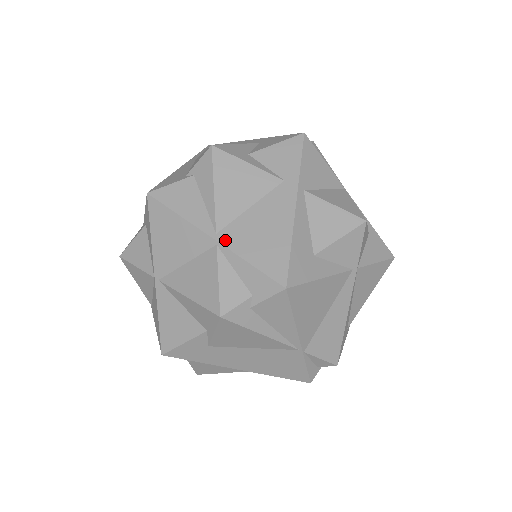
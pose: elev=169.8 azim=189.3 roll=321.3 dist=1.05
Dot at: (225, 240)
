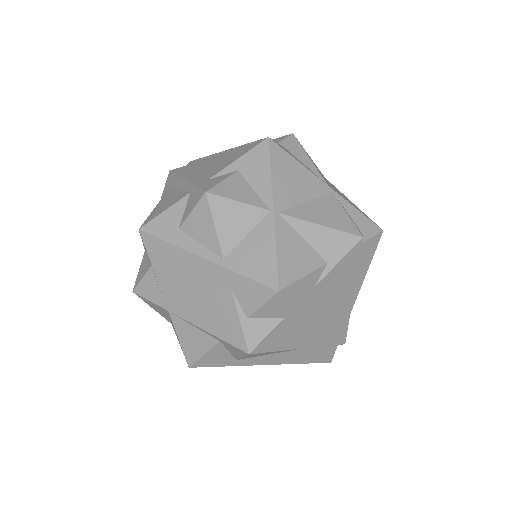
Dot at: (335, 191)
